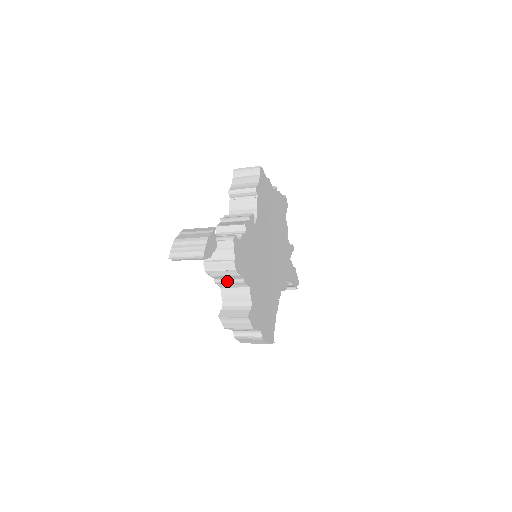
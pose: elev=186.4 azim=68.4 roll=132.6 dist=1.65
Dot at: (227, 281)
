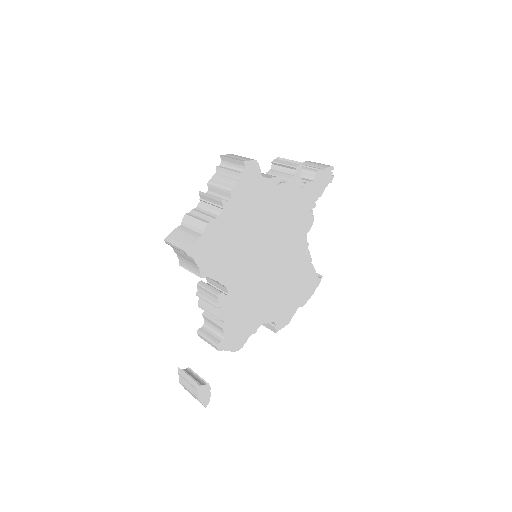
Dot at: occluded
